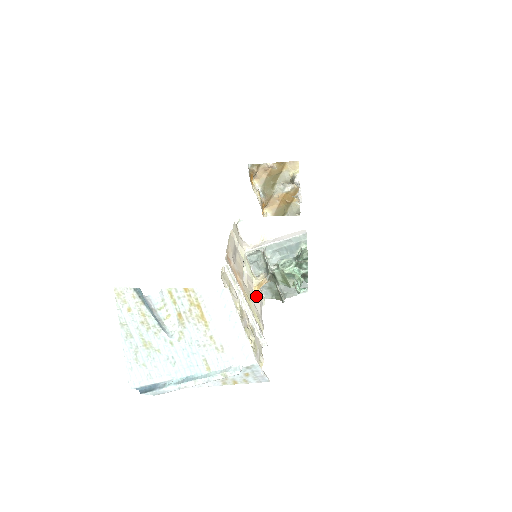
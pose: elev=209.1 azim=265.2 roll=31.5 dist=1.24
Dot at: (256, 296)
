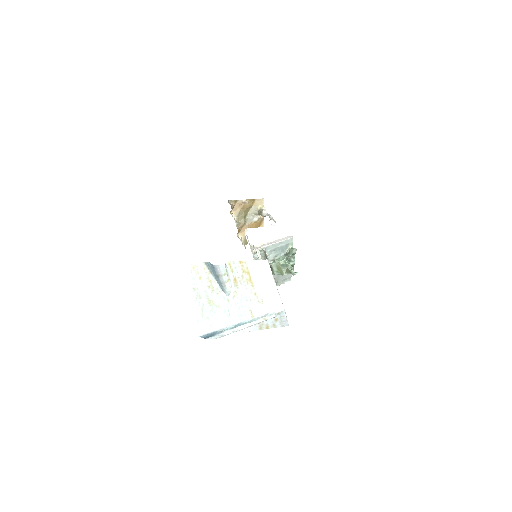
Dot at: occluded
